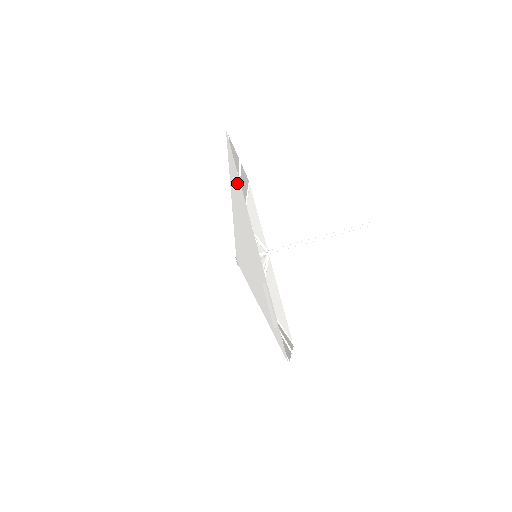
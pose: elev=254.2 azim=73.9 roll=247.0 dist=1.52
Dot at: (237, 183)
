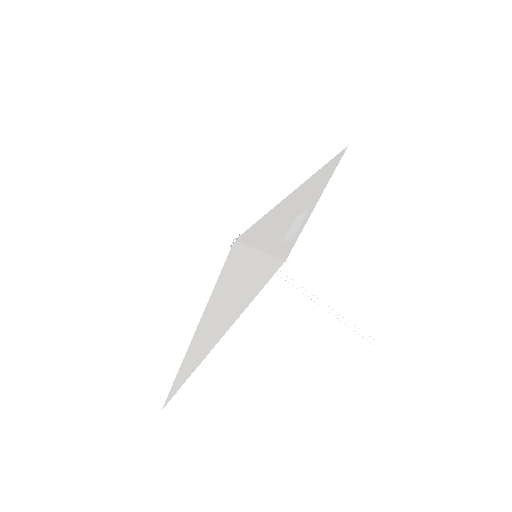
Dot at: (330, 167)
